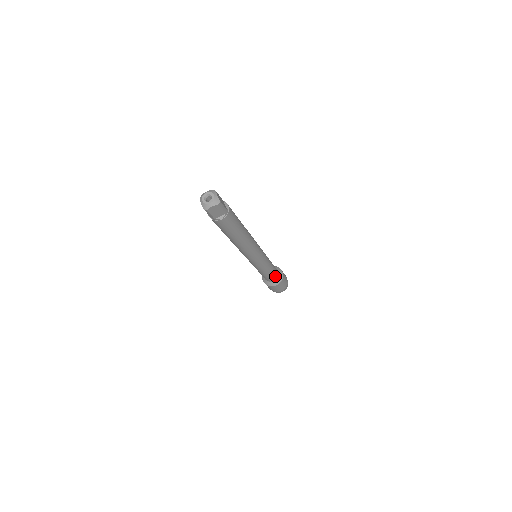
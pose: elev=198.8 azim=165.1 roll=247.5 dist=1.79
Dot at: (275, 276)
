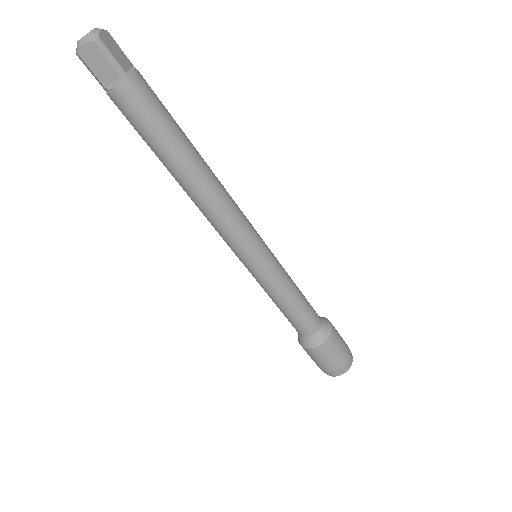
Dot at: (309, 325)
